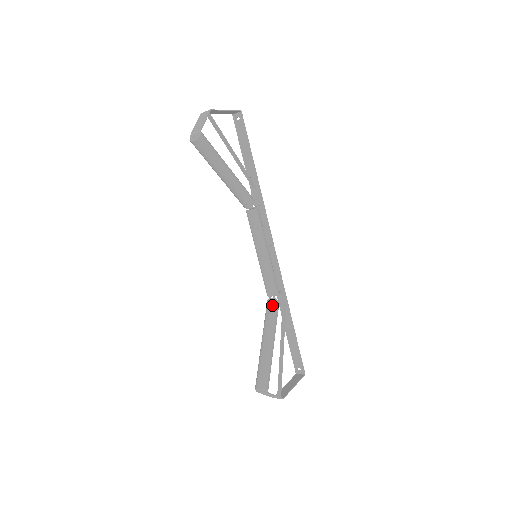
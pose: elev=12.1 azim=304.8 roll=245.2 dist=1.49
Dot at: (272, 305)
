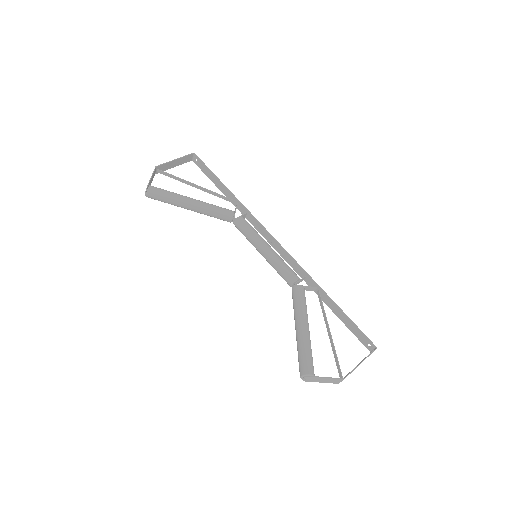
Dot at: (294, 292)
